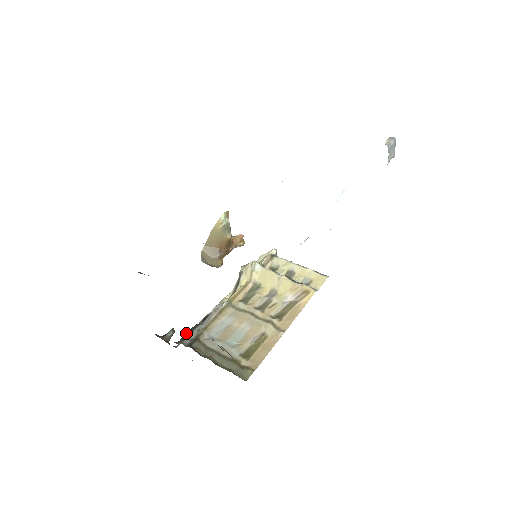
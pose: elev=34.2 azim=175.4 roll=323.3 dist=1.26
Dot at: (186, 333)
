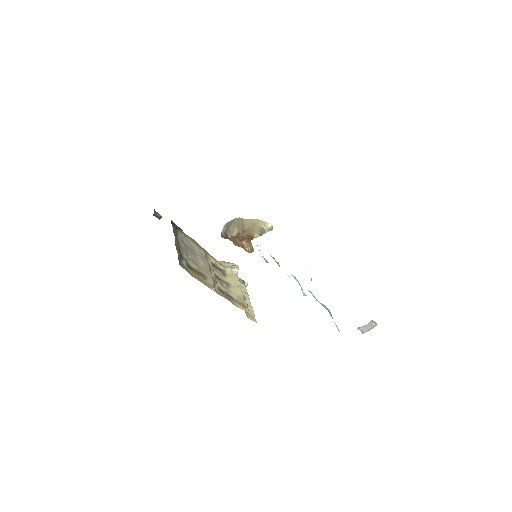
Dot at: occluded
